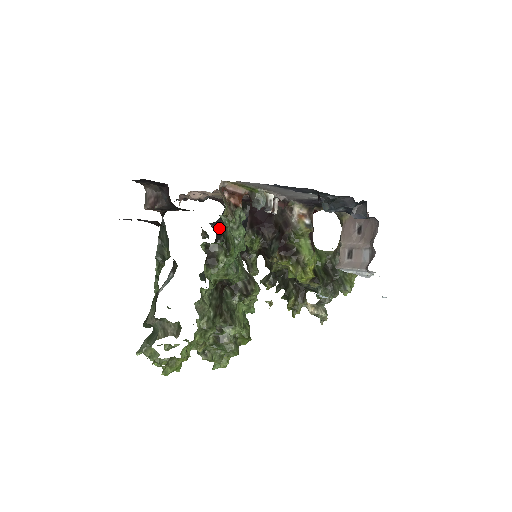
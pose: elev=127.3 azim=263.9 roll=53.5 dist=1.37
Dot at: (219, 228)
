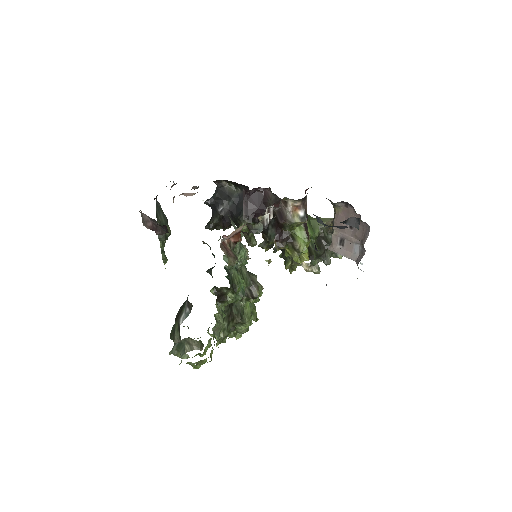
Dot at: (214, 206)
